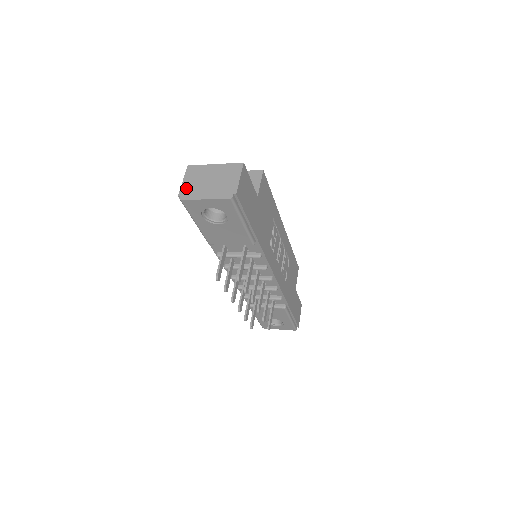
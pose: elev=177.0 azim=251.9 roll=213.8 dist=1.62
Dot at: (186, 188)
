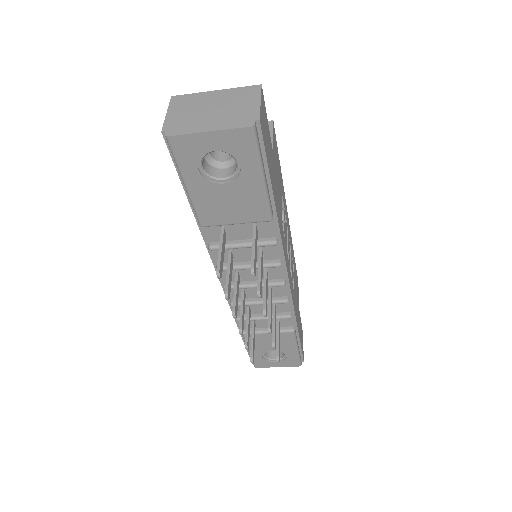
Dot at: (173, 121)
